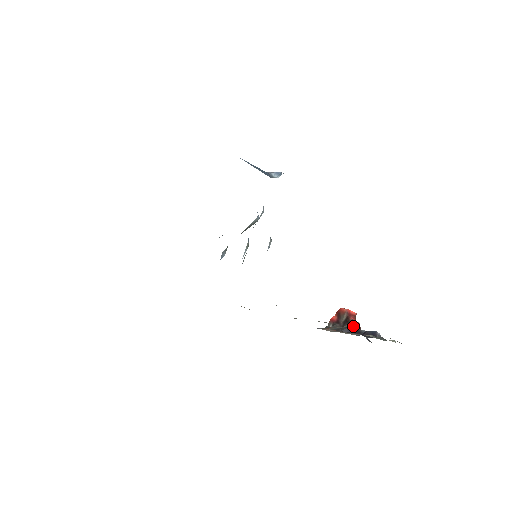
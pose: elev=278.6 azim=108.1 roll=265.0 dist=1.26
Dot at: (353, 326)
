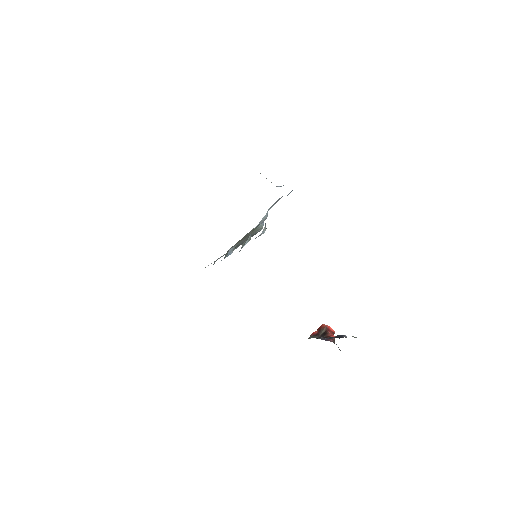
Dot at: occluded
